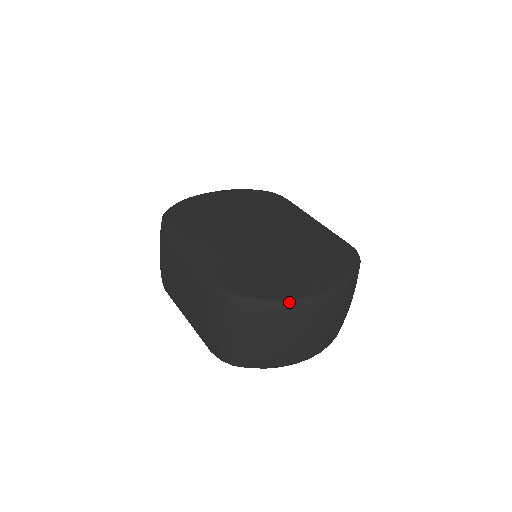
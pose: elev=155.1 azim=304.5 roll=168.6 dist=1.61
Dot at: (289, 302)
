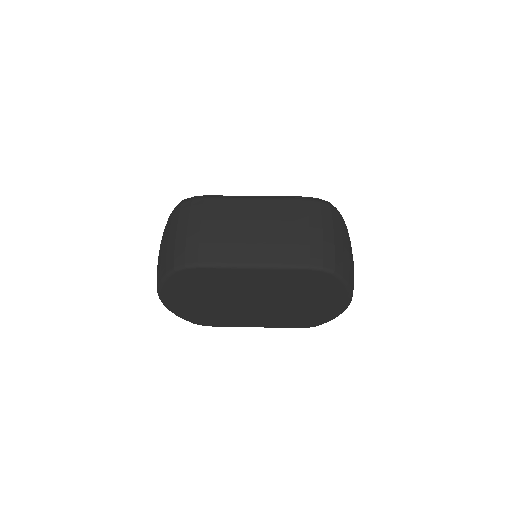
Dot at: occluded
